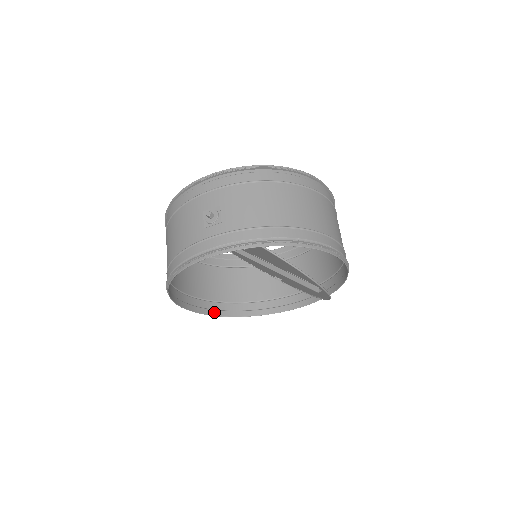
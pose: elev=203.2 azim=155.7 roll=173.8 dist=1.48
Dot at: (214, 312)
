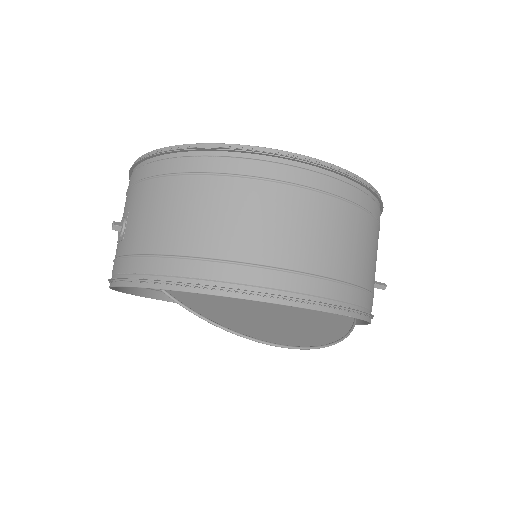
Dot at: occluded
